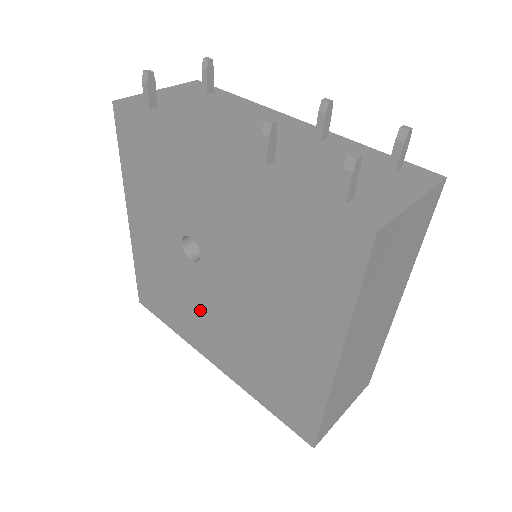
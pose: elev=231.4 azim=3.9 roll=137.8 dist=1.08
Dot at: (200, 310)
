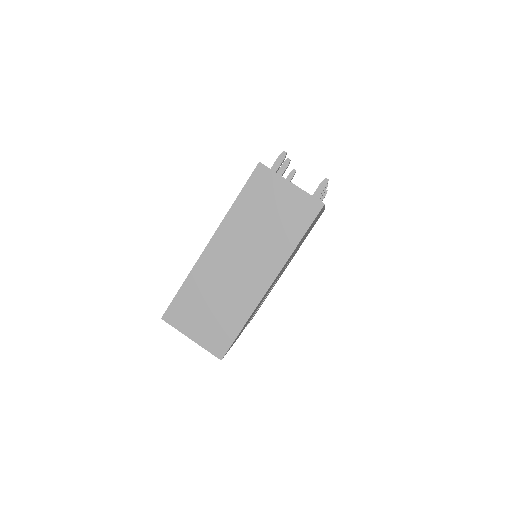
Dot at: occluded
